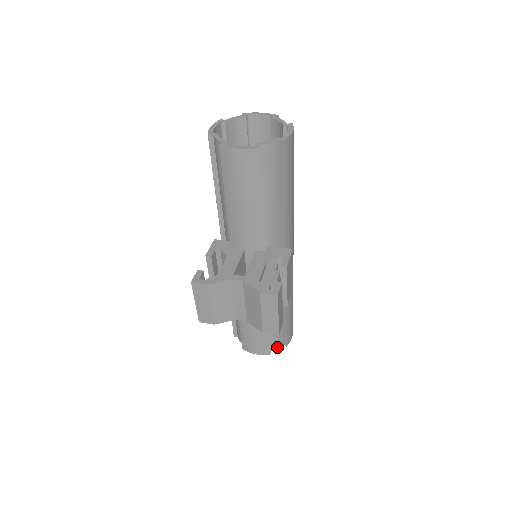
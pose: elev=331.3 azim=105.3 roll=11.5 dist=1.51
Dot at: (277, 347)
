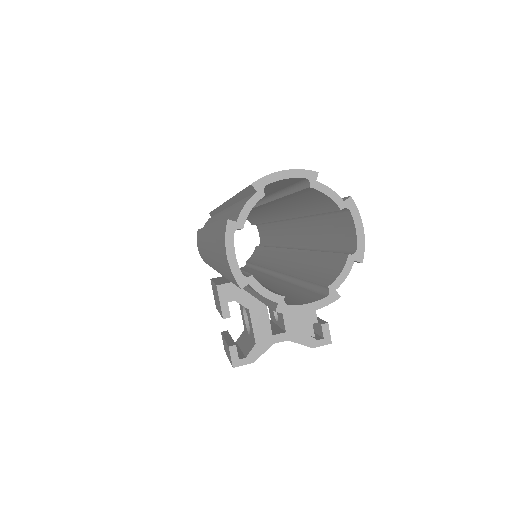
Dot at: occluded
